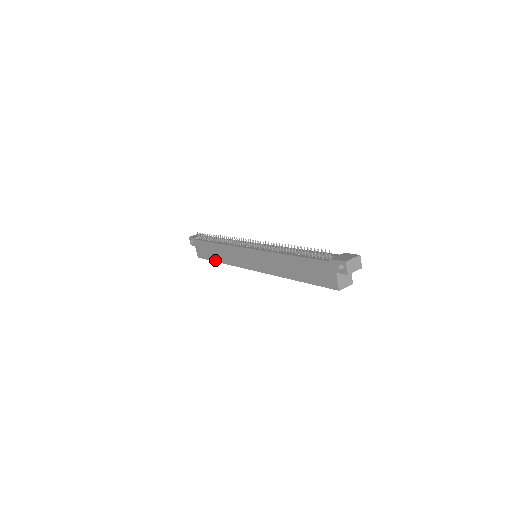
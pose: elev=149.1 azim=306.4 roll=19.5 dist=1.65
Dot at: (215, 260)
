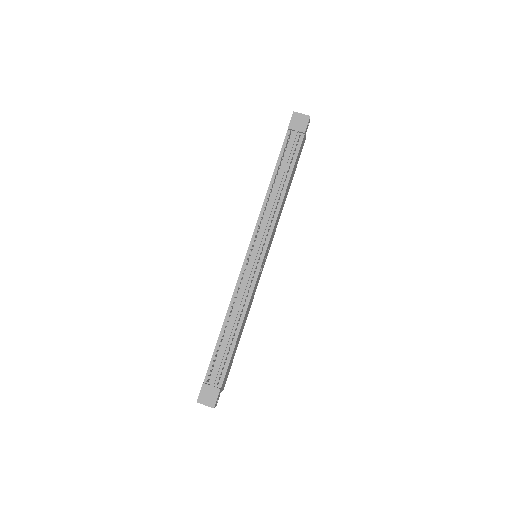
Dot at: occluded
